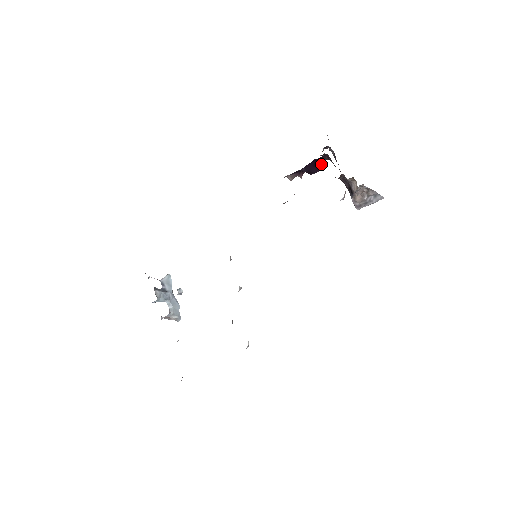
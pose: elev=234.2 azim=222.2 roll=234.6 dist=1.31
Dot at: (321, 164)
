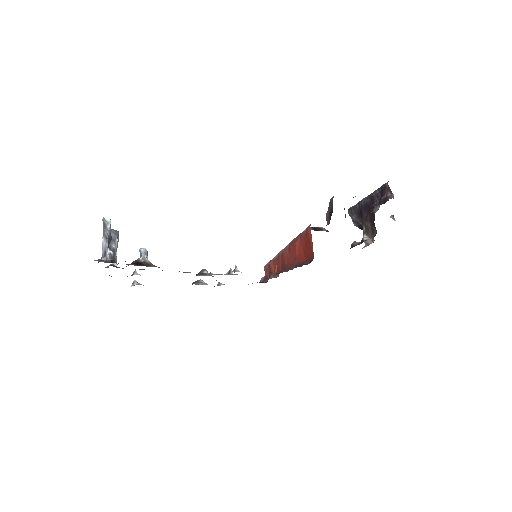
Dot at: occluded
